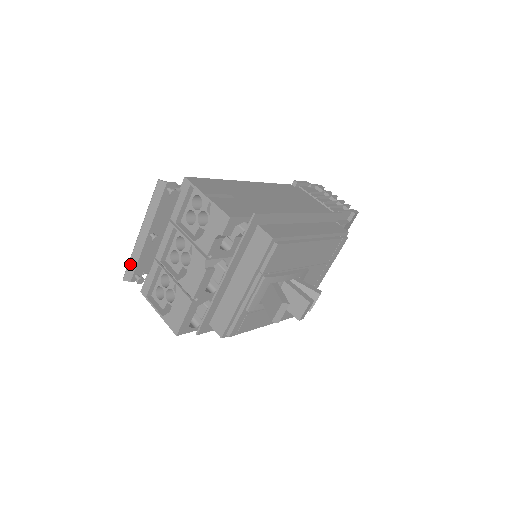
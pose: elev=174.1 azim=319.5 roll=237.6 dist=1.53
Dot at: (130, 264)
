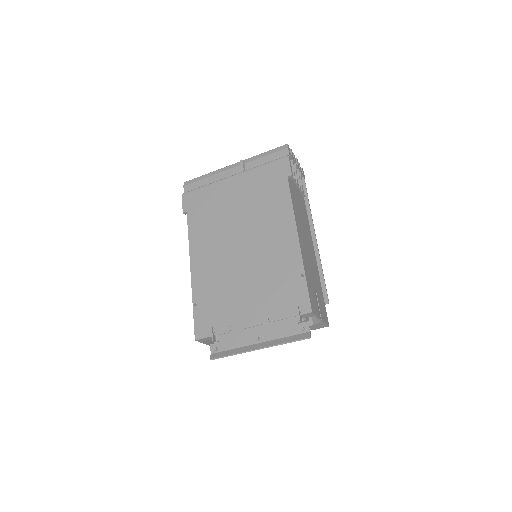
Dot at: (227, 355)
